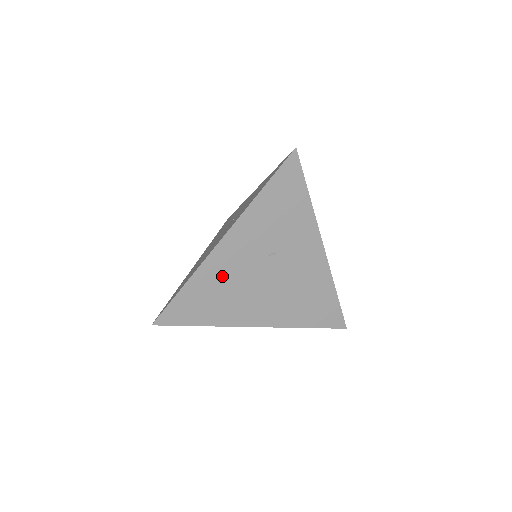
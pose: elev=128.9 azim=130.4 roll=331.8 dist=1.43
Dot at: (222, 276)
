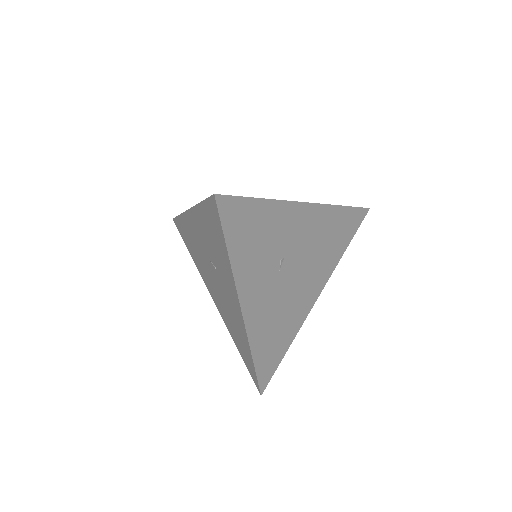
Dot at: (267, 320)
